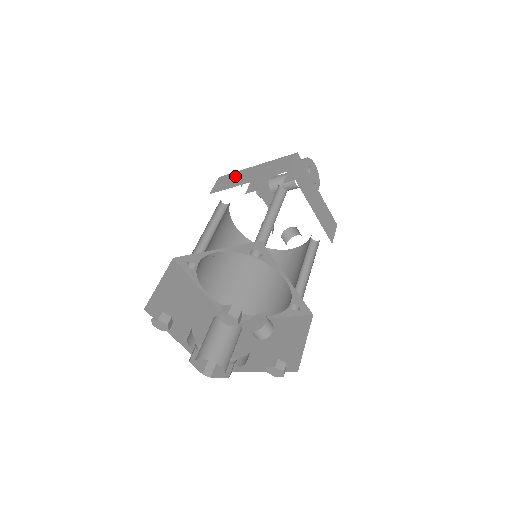
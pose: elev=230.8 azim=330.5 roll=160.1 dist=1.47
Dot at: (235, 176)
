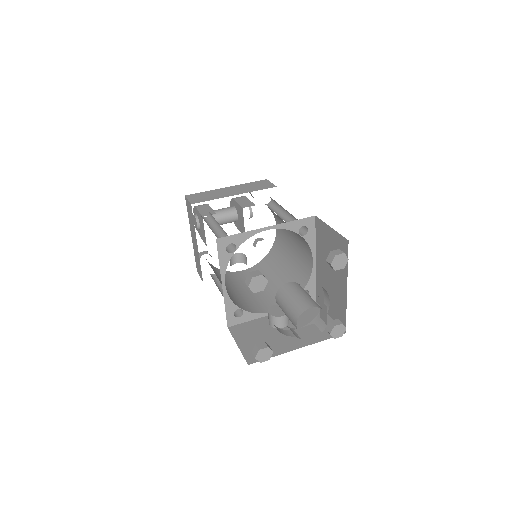
Dot at: (210, 193)
